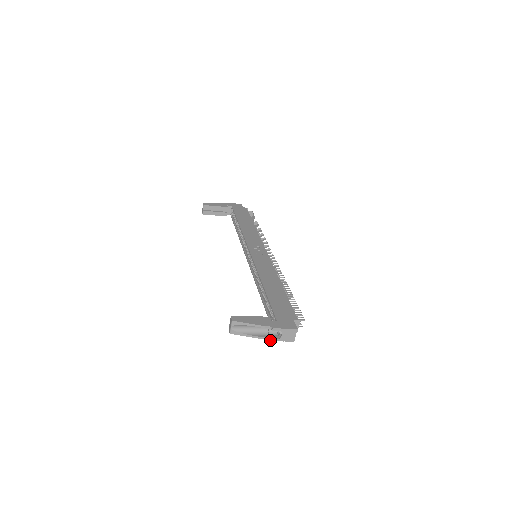
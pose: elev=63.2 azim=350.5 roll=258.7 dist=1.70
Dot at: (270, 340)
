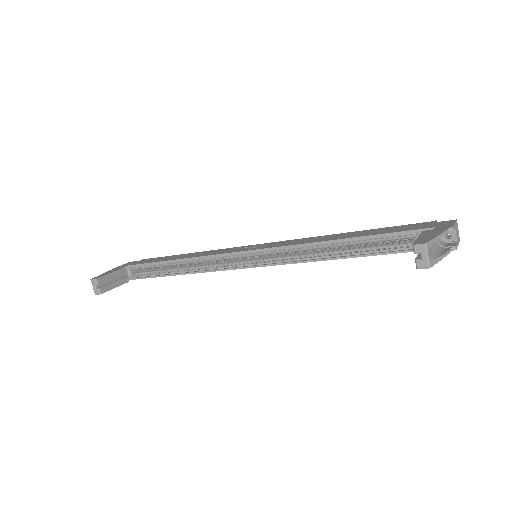
Dot at: (456, 248)
